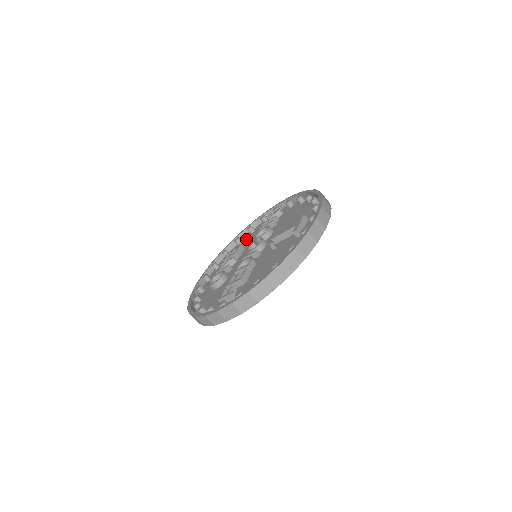
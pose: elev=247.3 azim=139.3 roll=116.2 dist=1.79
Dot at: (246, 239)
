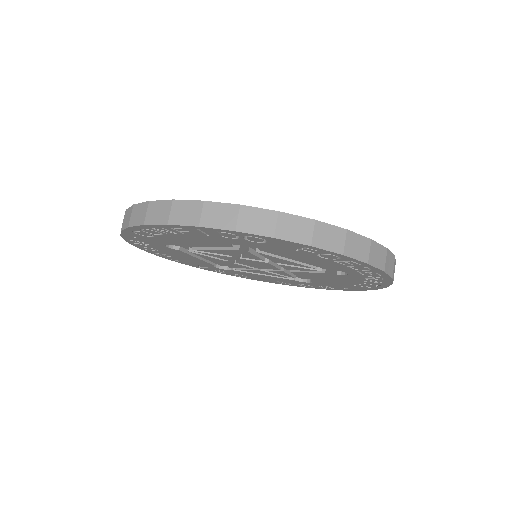
Dot at: occluded
